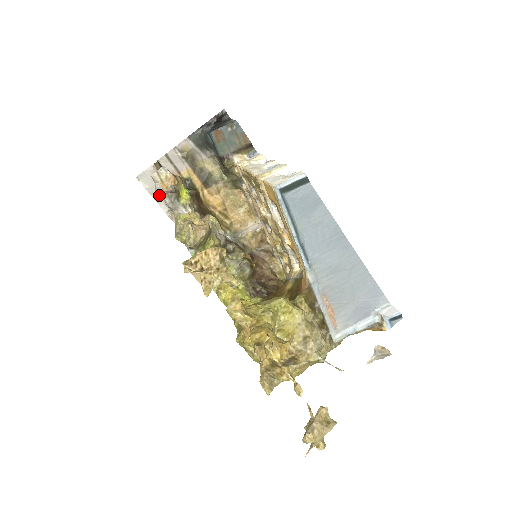
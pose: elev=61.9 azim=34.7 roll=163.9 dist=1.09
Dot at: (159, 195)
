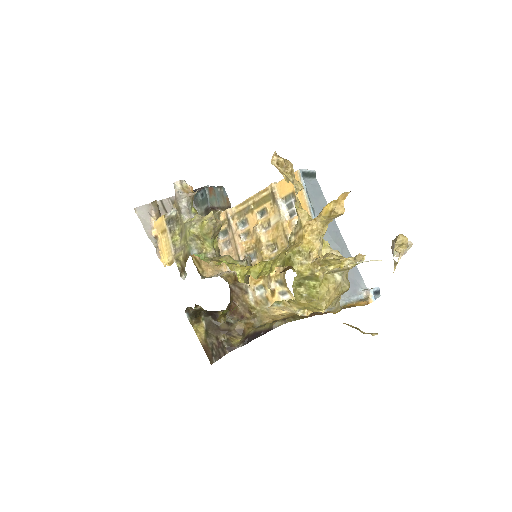
Dot at: (150, 228)
